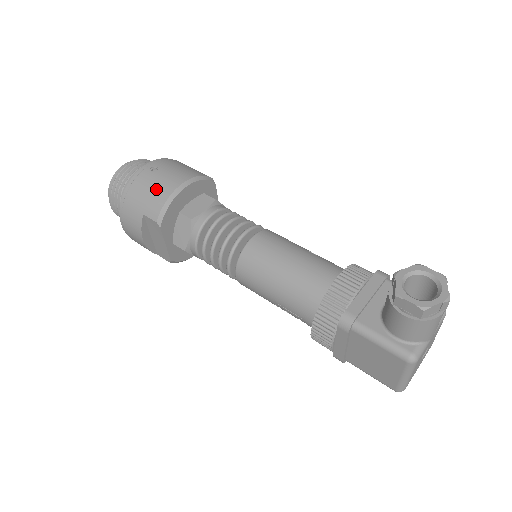
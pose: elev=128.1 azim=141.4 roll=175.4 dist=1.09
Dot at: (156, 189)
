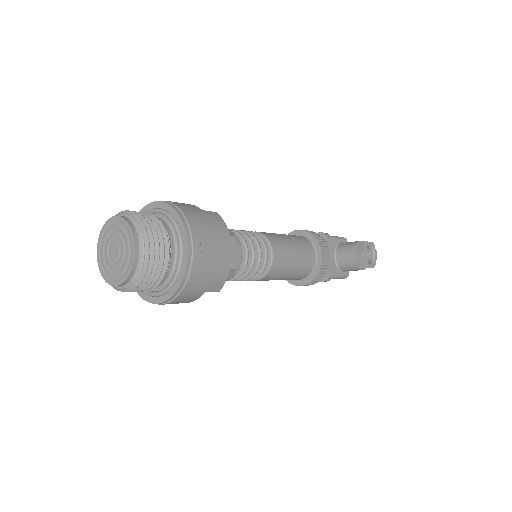
Dot at: (217, 269)
